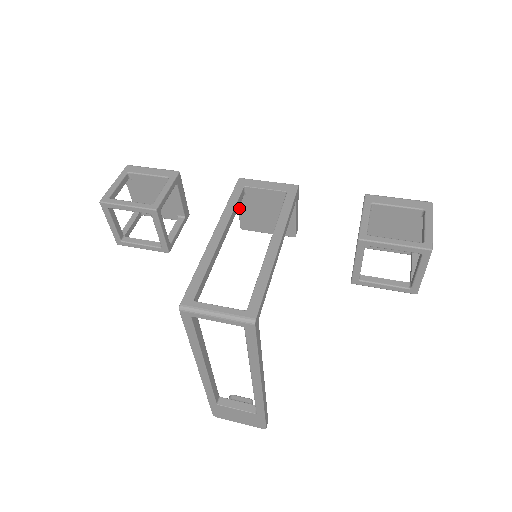
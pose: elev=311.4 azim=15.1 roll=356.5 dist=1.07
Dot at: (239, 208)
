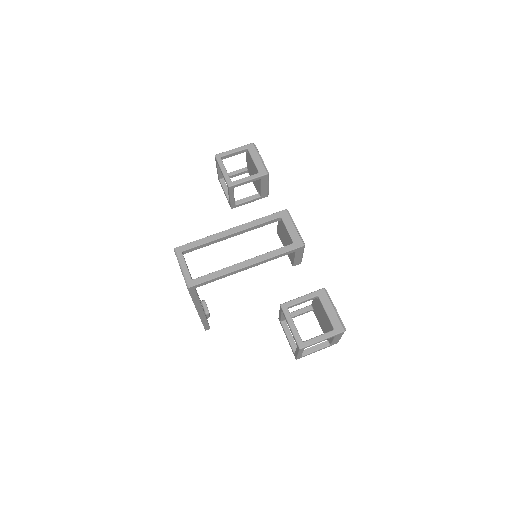
Dot at: (278, 223)
